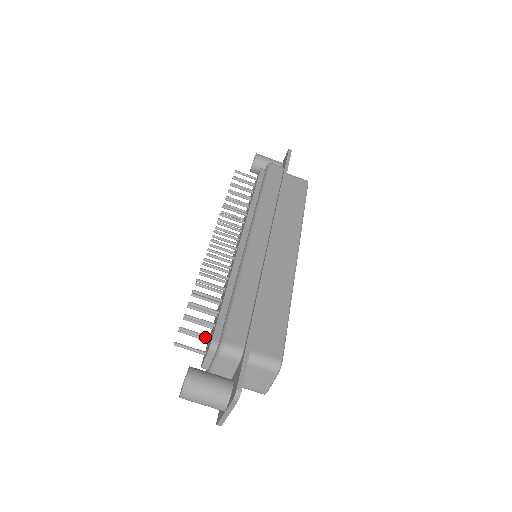
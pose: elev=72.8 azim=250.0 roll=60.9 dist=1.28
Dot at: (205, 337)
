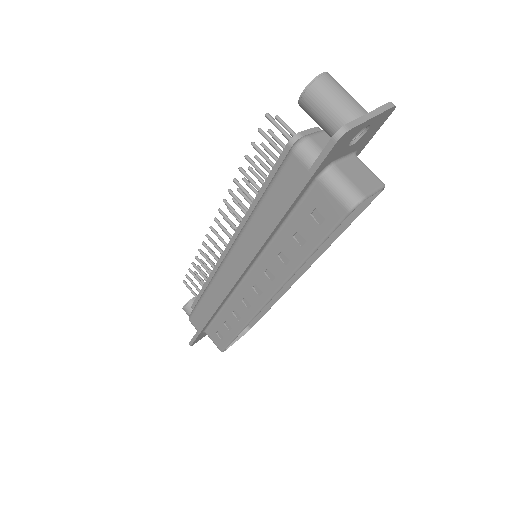
Dot at: occluded
